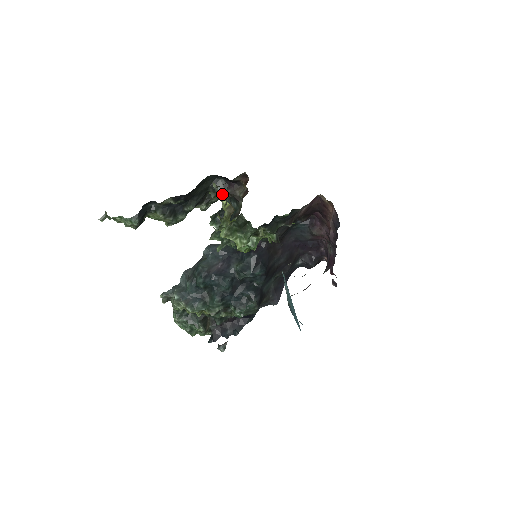
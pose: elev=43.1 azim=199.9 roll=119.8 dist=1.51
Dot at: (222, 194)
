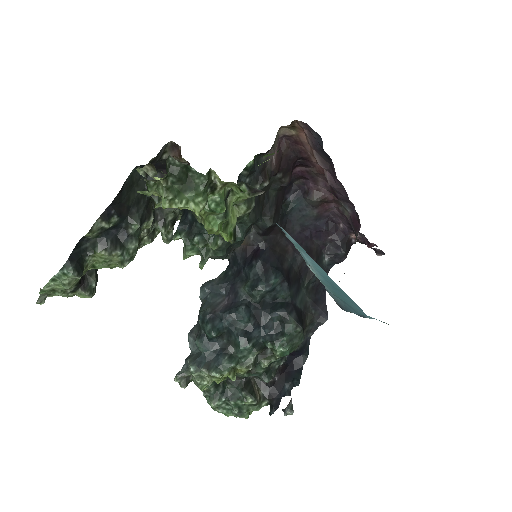
Dot at: (147, 166)
